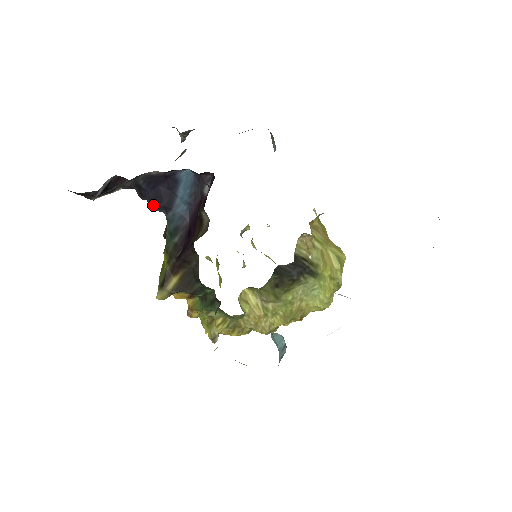
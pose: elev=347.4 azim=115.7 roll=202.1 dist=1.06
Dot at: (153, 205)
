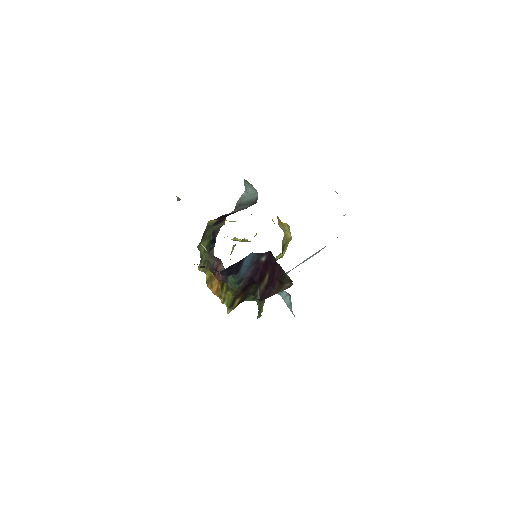
Dot at: occluded
